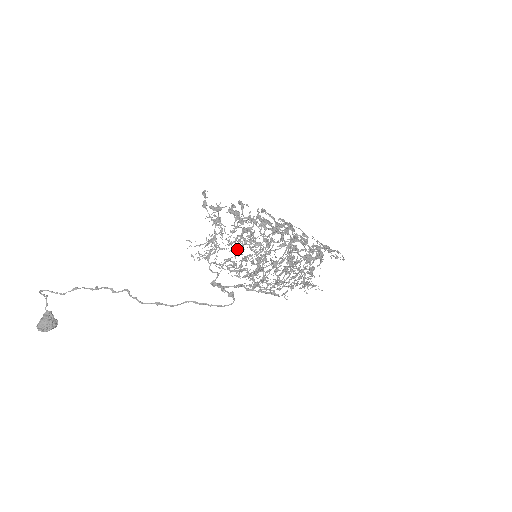
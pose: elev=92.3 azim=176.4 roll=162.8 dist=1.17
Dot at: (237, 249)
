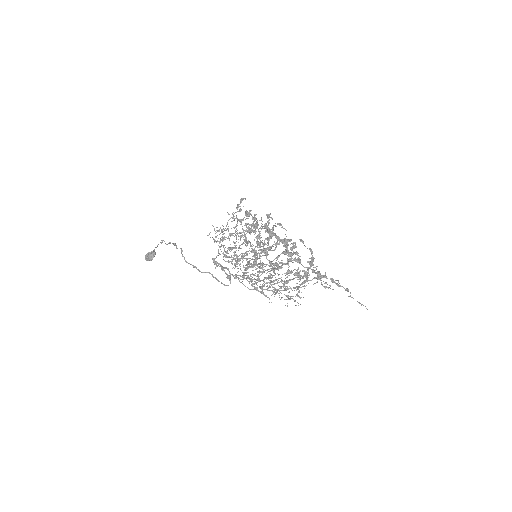
Dot at: occluded
